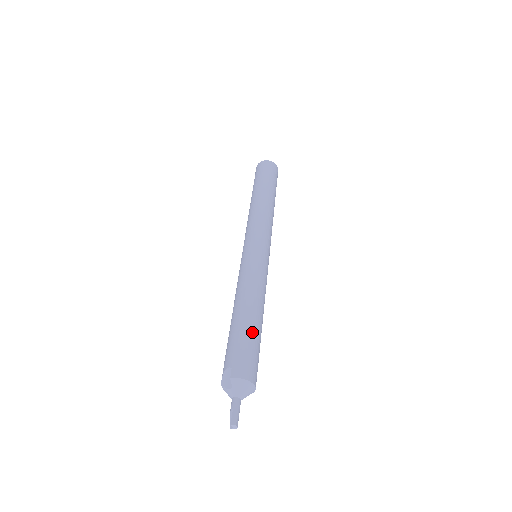
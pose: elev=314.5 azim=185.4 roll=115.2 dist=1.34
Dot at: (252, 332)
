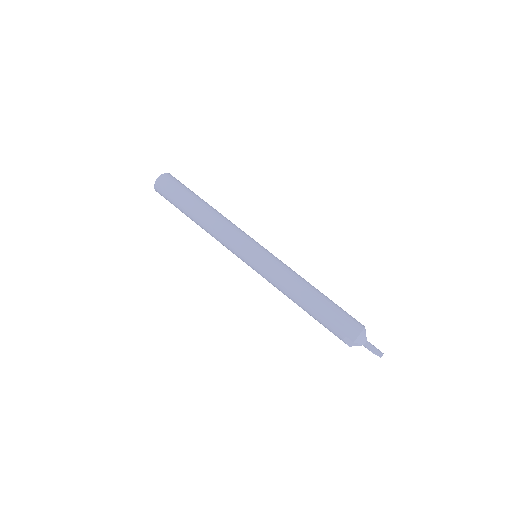
Dot at: (327, 307)
